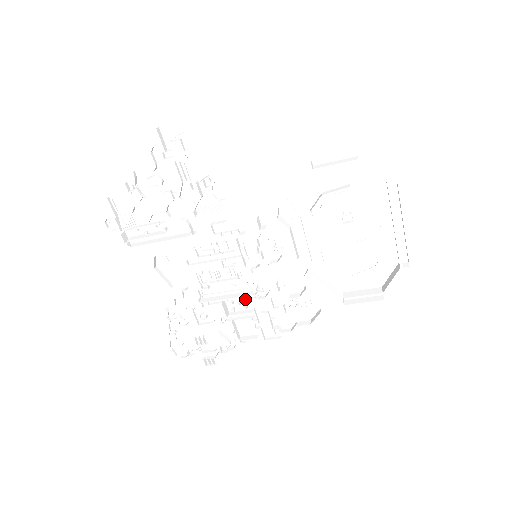
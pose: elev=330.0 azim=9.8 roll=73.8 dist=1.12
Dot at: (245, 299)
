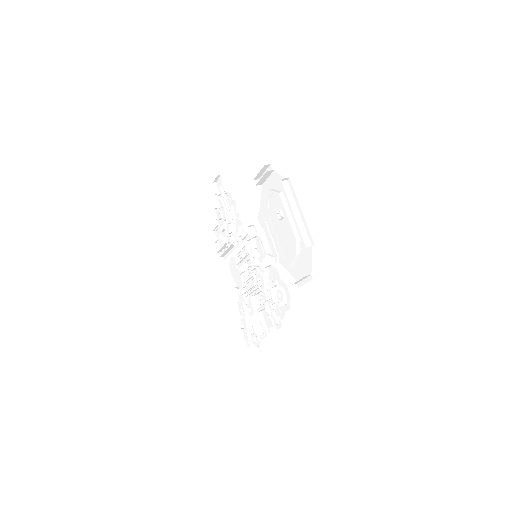
Dot at: (263, 294)
